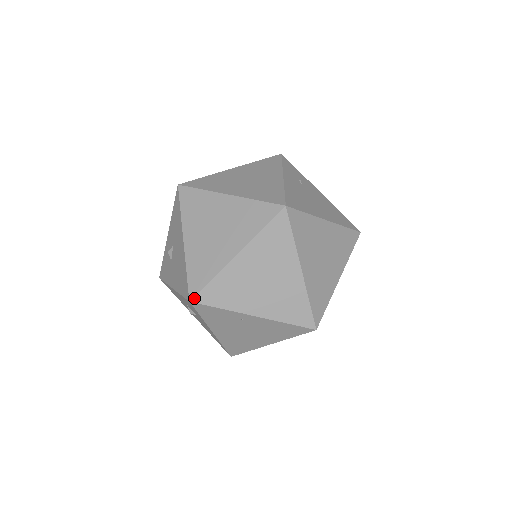
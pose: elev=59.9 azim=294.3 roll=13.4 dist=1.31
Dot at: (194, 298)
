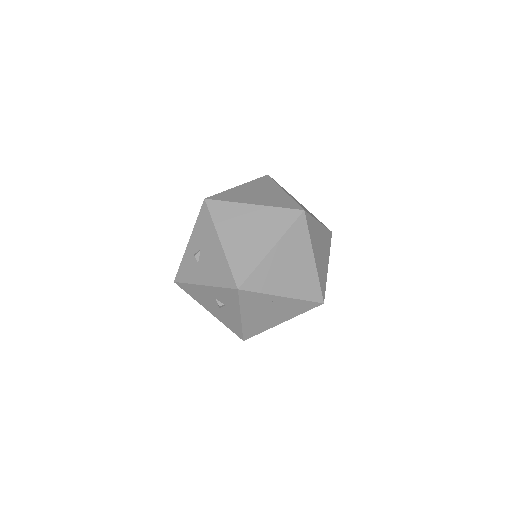
Dot at: (241, 286)
